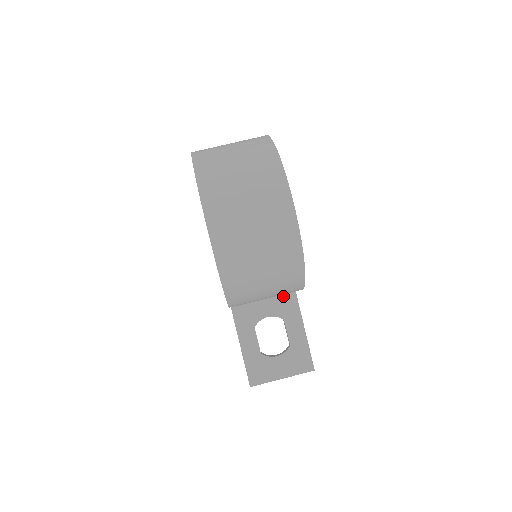
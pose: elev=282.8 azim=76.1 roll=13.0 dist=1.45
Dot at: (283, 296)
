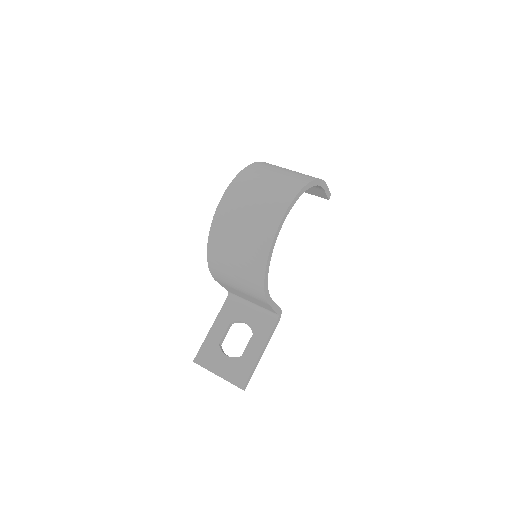
Dot at: (266, 316)
